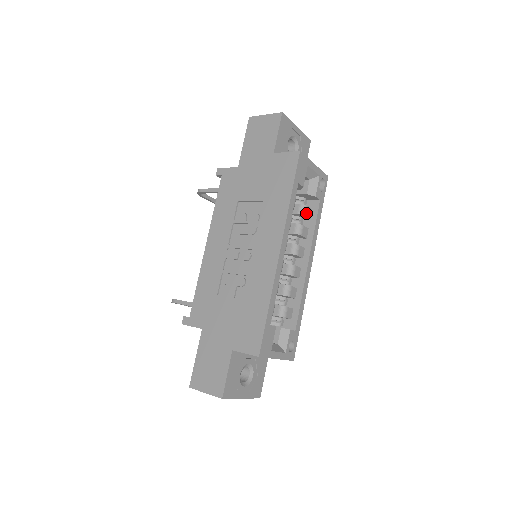
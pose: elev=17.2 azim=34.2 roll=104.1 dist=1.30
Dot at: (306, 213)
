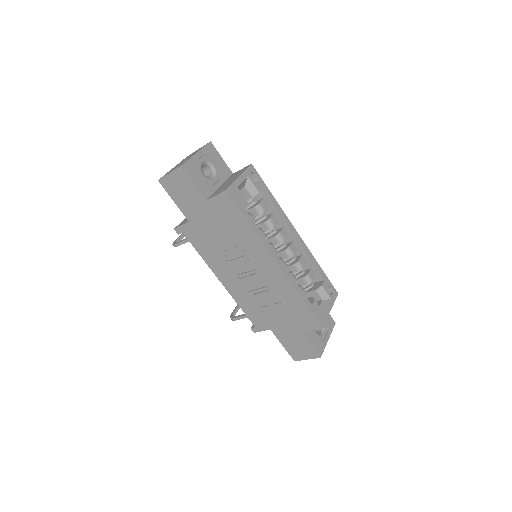
Dot at: (263, 208)
